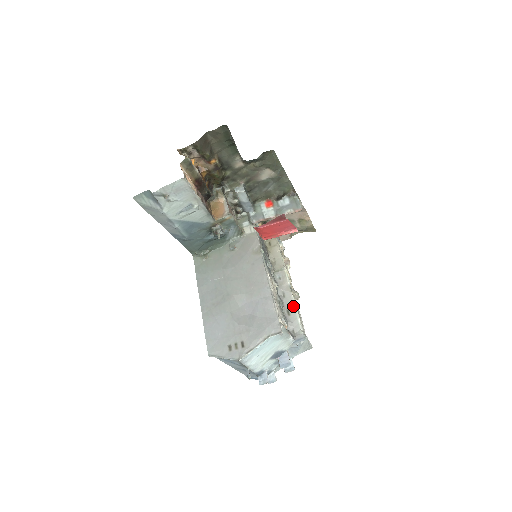
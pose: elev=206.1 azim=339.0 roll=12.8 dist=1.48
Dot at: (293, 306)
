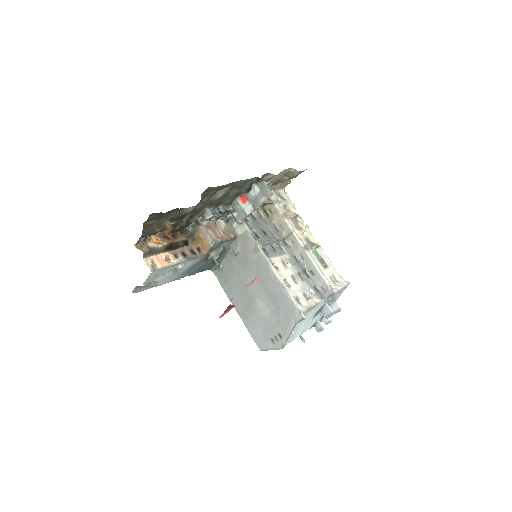
Dot at: (313, 266)
